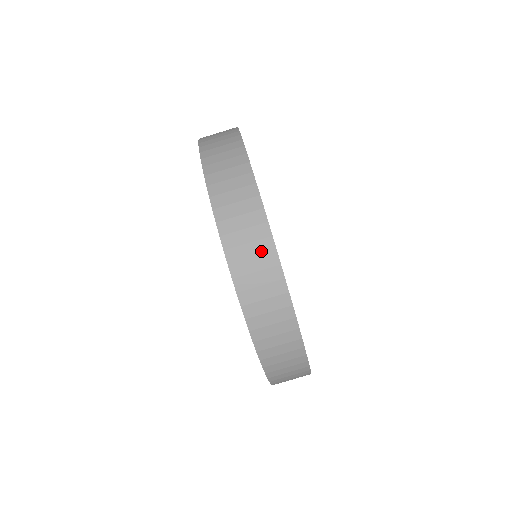
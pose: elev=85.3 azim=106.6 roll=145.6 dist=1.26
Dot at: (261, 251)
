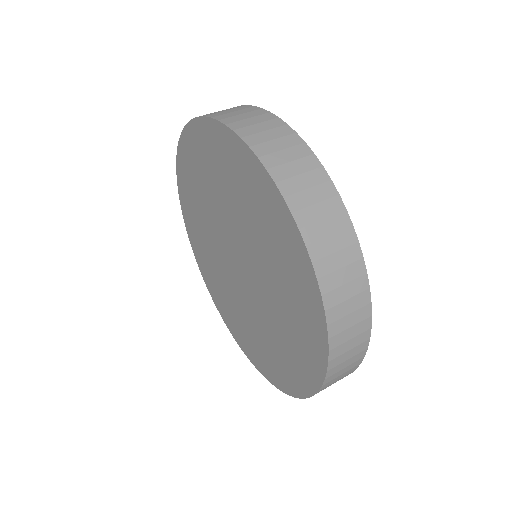
Dot at: (281, 134)
